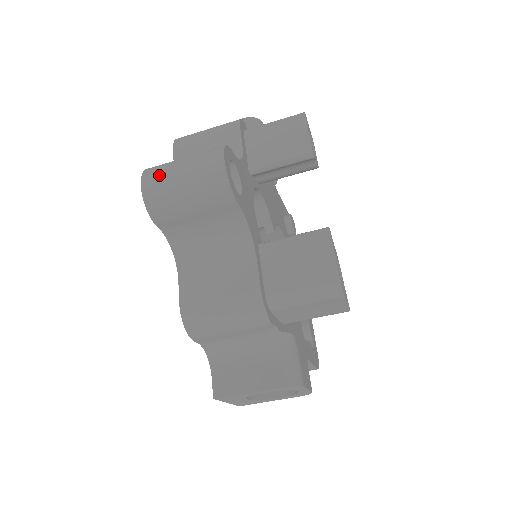
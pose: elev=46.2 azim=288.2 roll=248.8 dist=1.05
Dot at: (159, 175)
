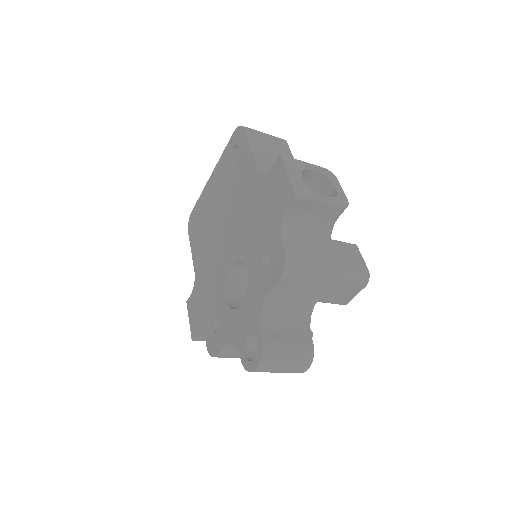
Dot at: (269, 369)
